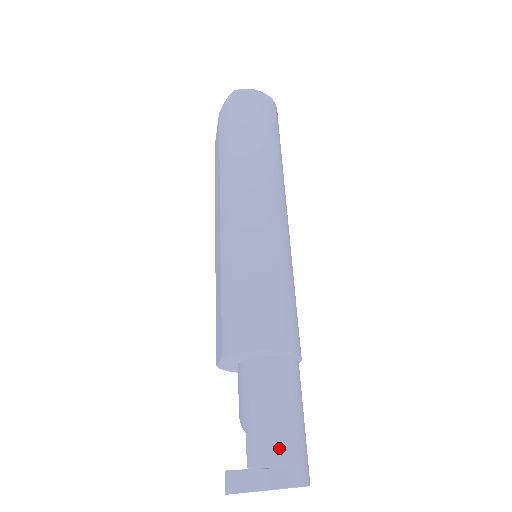
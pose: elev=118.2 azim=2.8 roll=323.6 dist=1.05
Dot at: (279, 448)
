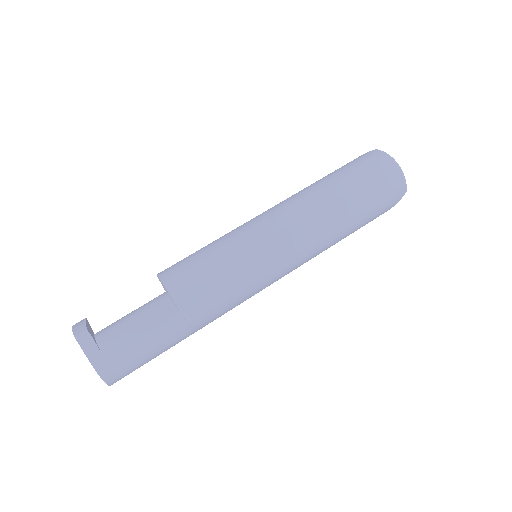
Dot at: (109, 336)
